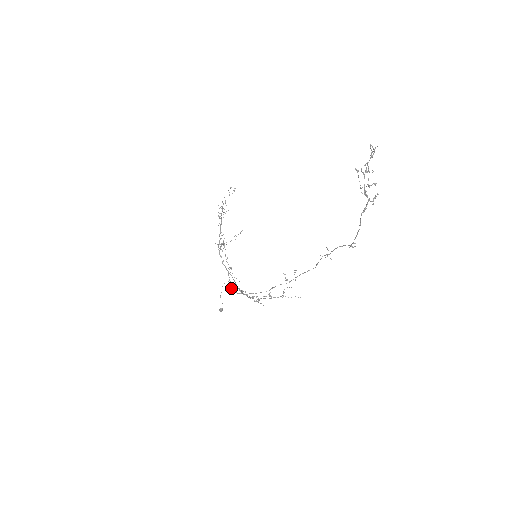
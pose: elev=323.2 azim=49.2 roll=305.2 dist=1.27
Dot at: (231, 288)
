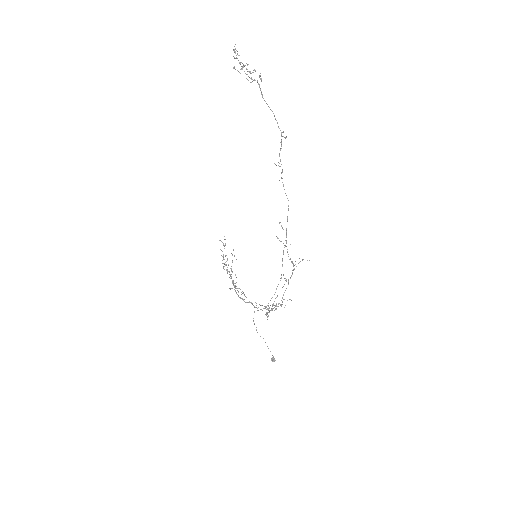
Dot at: (258, 310)
